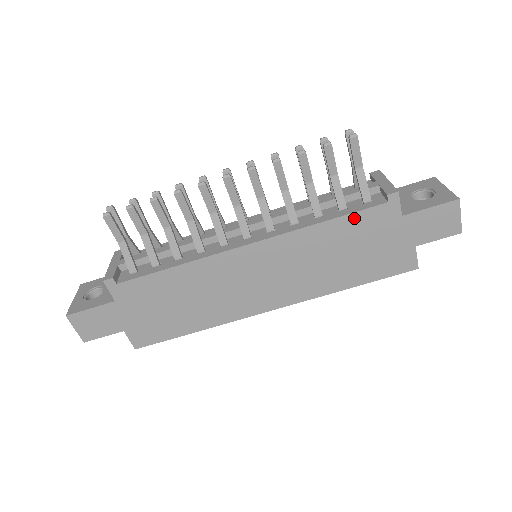
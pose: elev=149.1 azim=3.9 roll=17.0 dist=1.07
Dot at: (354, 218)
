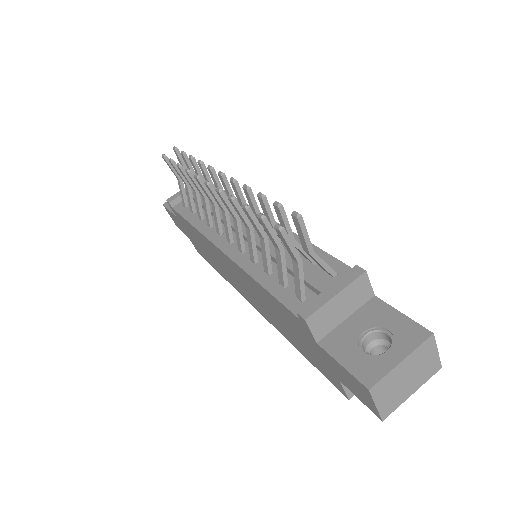
Dot at: (278, 303)
